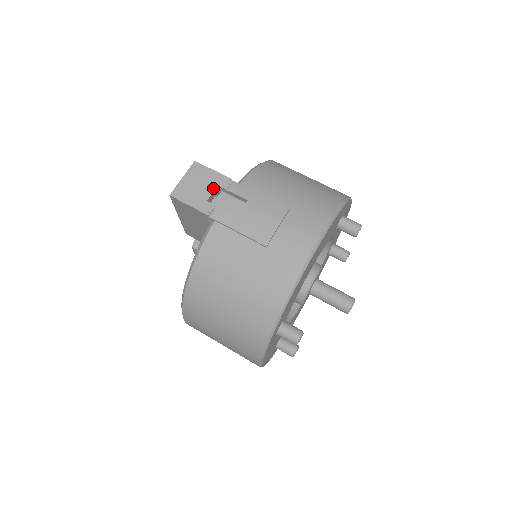
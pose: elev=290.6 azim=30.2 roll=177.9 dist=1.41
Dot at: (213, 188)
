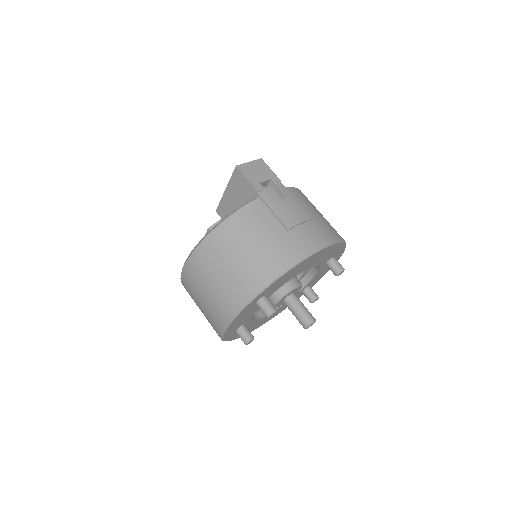
Dot at: (267, 179)
